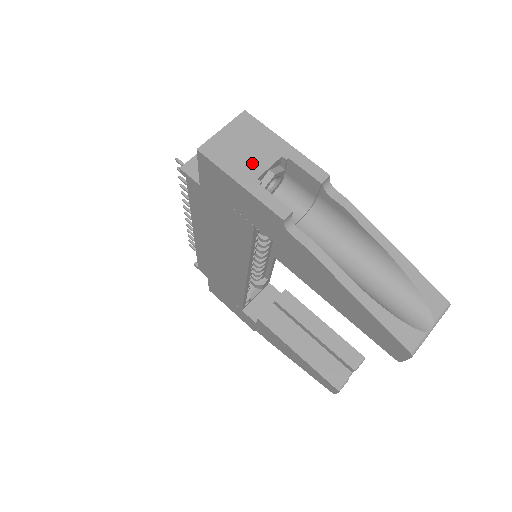
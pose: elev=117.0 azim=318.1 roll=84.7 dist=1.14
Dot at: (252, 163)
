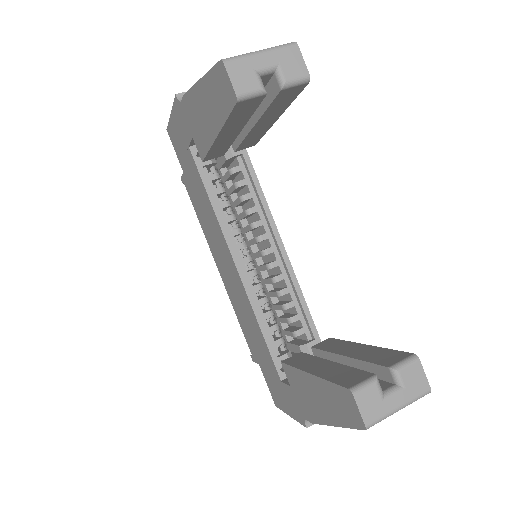
Dot at: occluded
